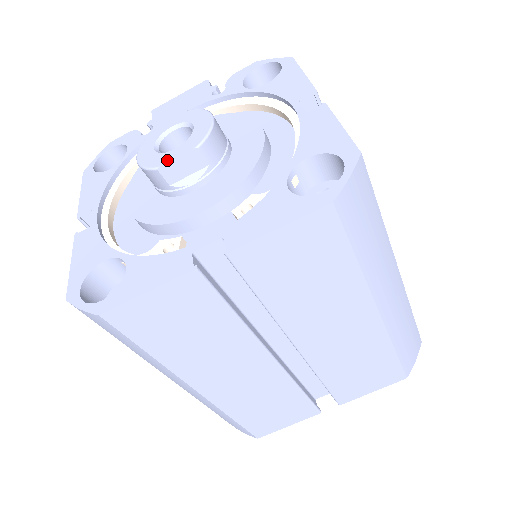
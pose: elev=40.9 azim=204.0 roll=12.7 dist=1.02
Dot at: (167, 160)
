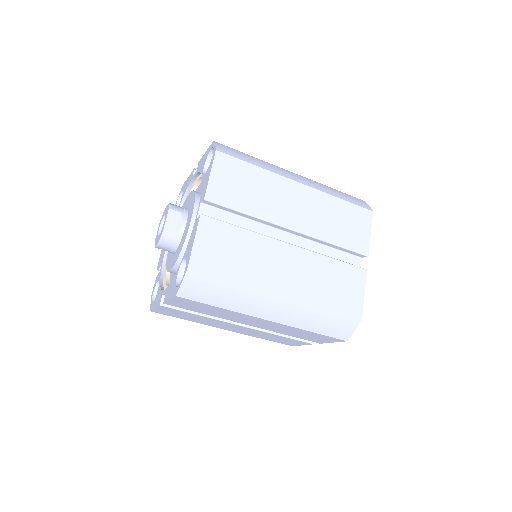
Dot at: (164, 224)
